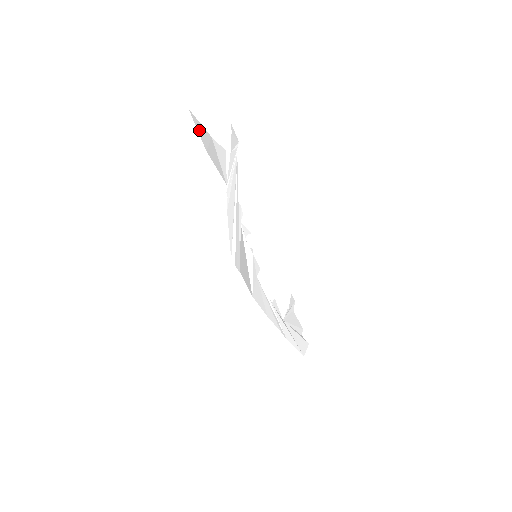
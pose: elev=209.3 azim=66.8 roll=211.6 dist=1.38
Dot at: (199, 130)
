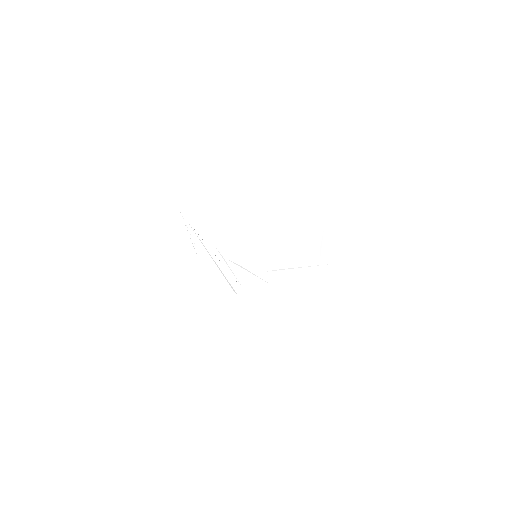
Dot at: (145, 250)
